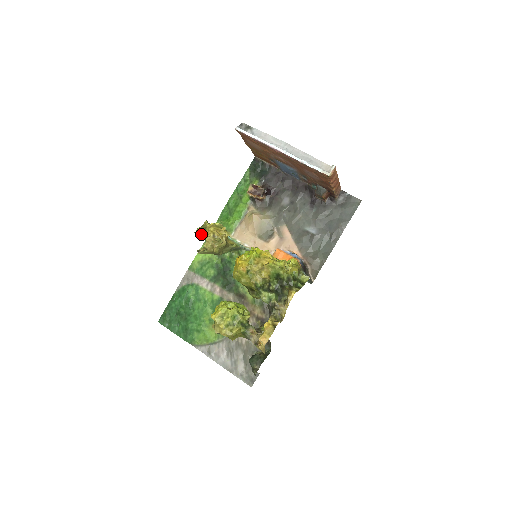
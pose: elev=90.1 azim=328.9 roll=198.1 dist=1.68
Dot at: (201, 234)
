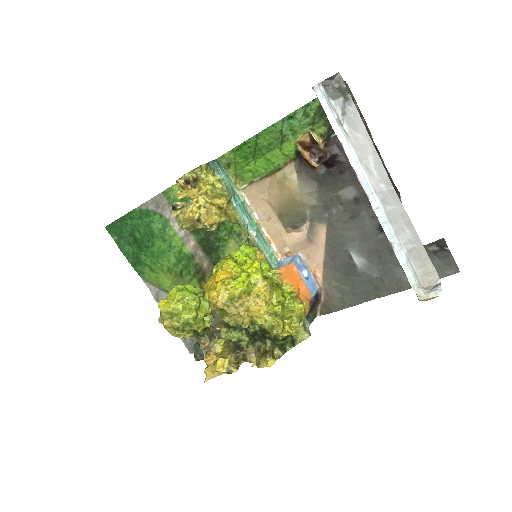
Dot at: (184, 195)
